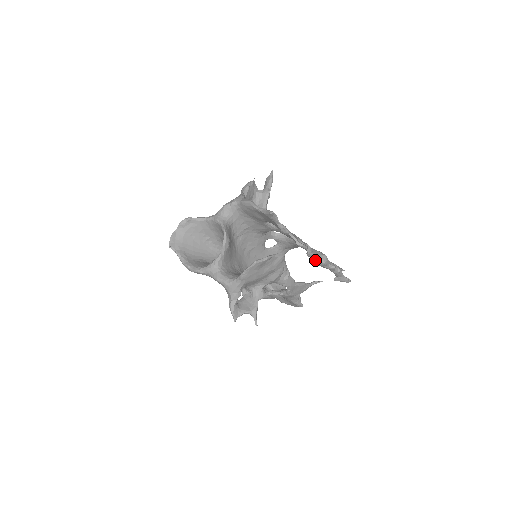
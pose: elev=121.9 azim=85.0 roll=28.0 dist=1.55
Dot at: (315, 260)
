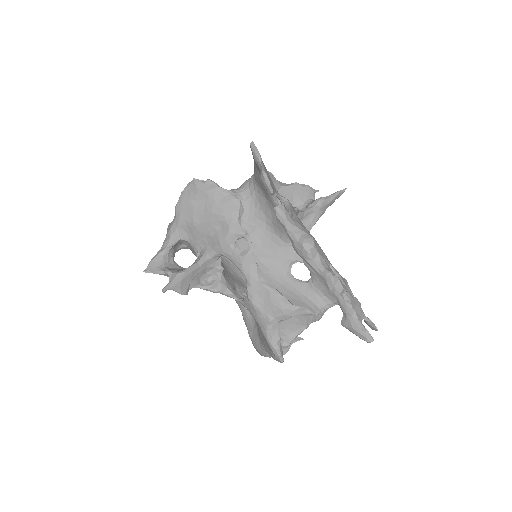
Dot at: (289, 233)
